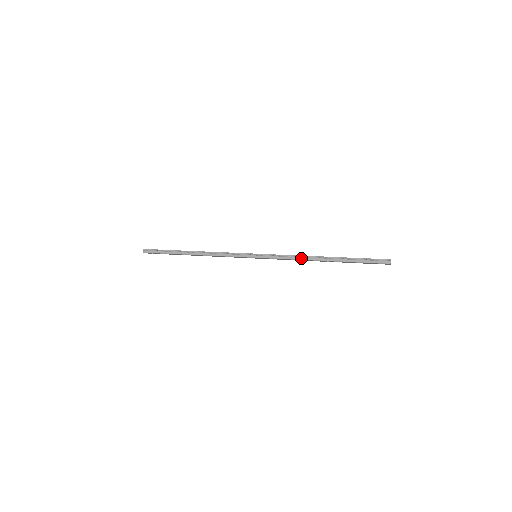
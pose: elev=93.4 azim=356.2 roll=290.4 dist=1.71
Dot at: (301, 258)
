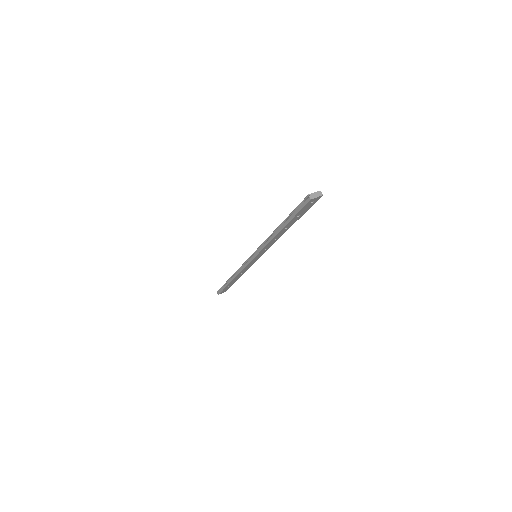
Dot at: (269, 240)
